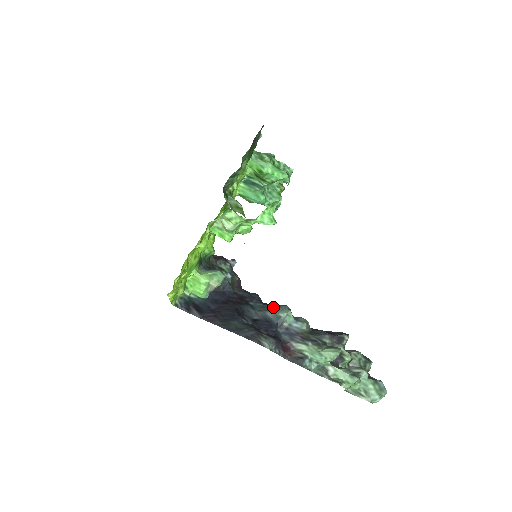
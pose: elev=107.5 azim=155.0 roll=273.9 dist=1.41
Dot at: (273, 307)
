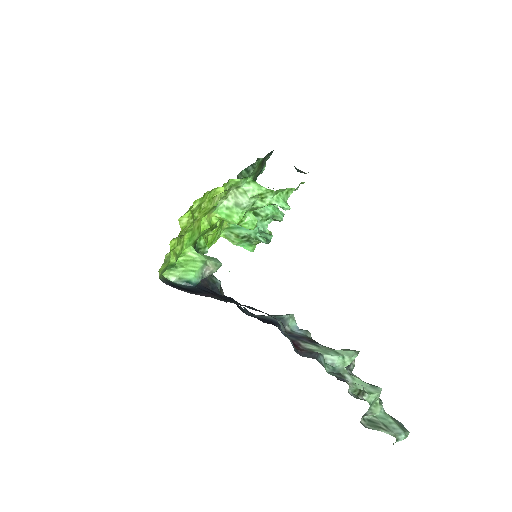
Dot at: (270, 315)
